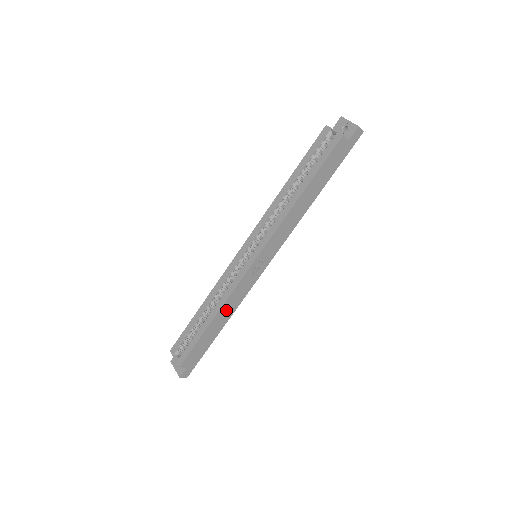
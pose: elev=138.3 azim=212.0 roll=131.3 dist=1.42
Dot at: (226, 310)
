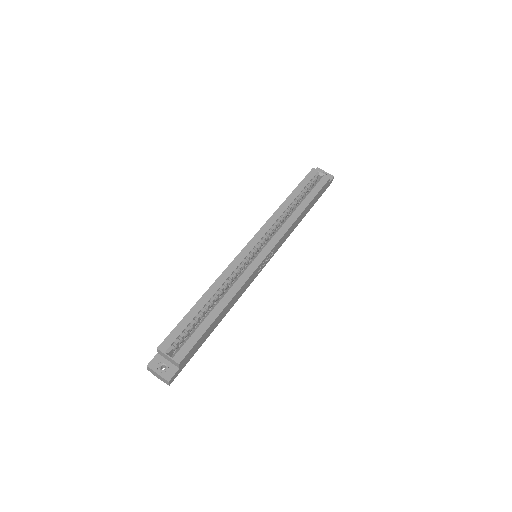
Dot at: (231, 302)
